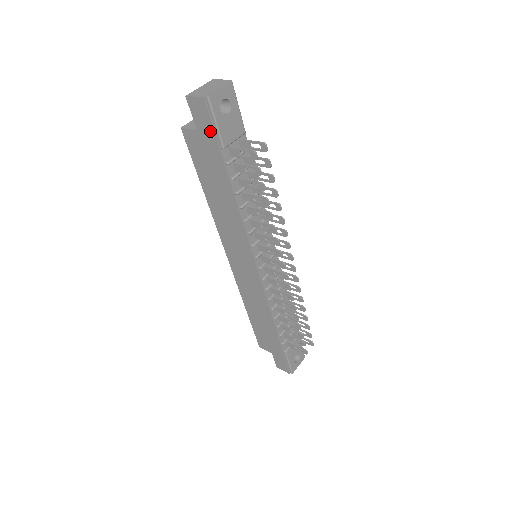
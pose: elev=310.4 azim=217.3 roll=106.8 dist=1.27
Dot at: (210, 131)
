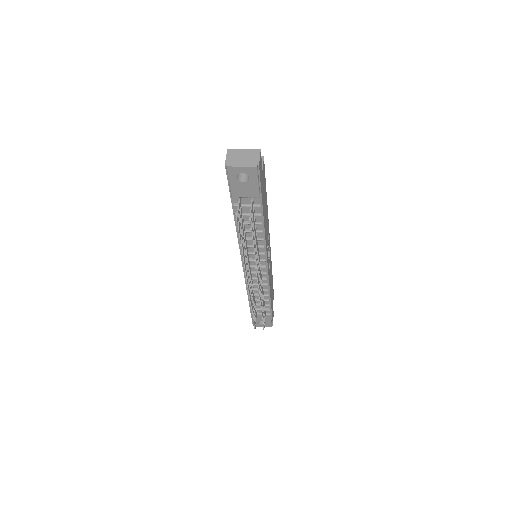
Dot at: occluded
